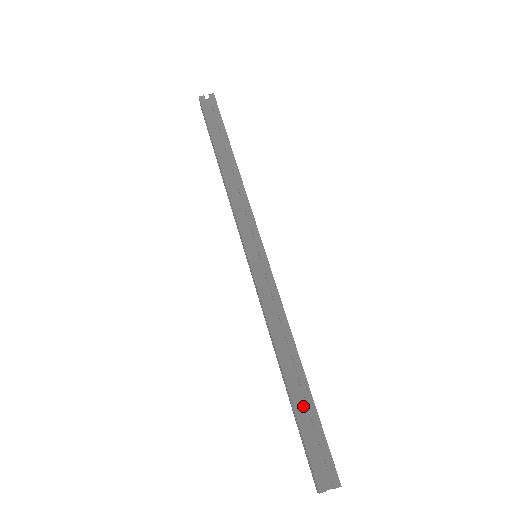
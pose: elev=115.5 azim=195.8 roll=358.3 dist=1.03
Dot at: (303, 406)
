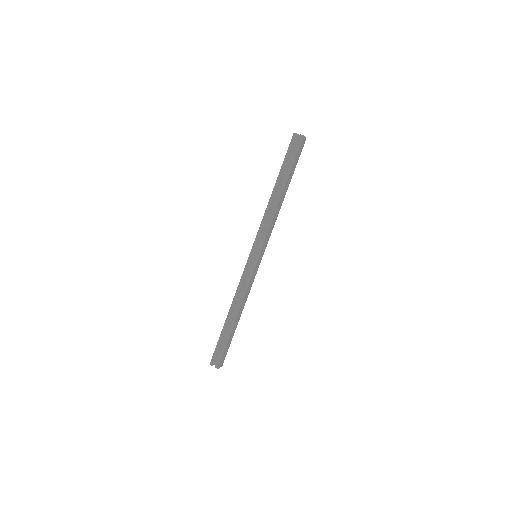
Dot at: (227, 333)
